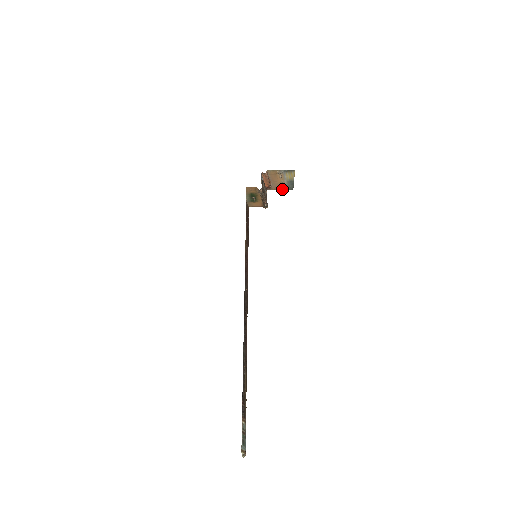
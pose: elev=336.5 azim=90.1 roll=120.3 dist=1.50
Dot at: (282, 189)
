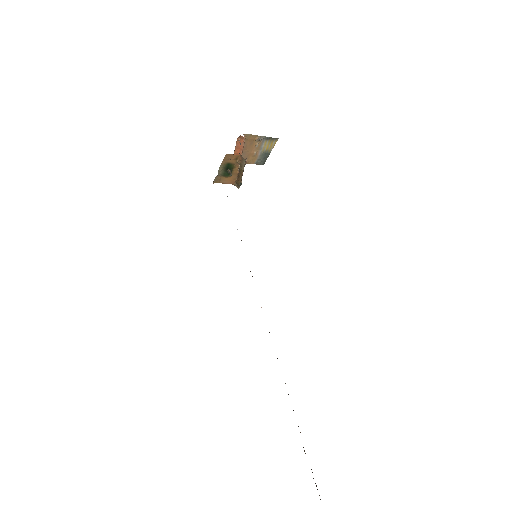
Dot at: (251, 163)
